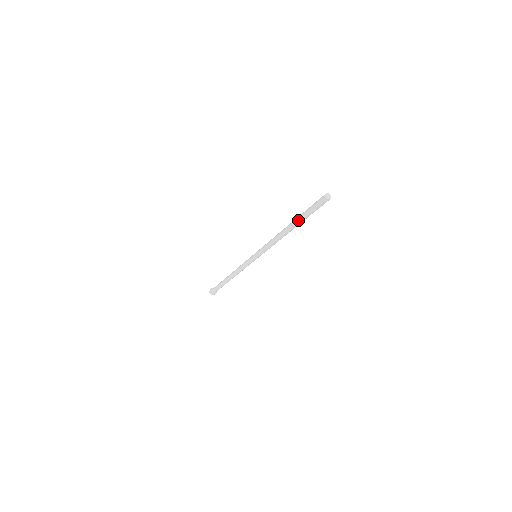
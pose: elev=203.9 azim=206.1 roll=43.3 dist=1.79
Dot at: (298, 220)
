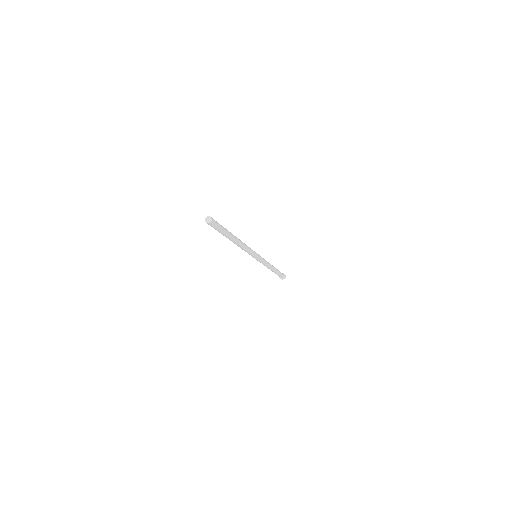
Dot at: occluded
